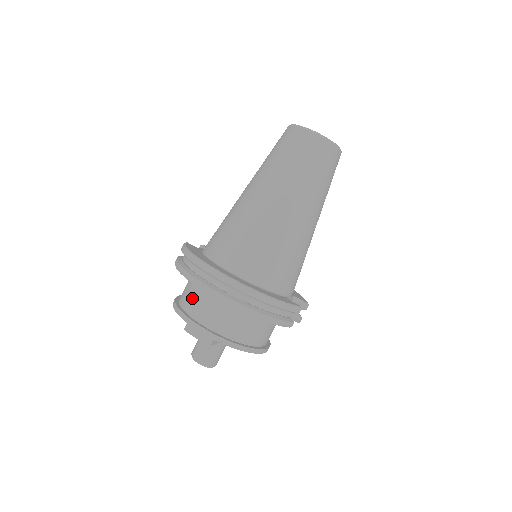
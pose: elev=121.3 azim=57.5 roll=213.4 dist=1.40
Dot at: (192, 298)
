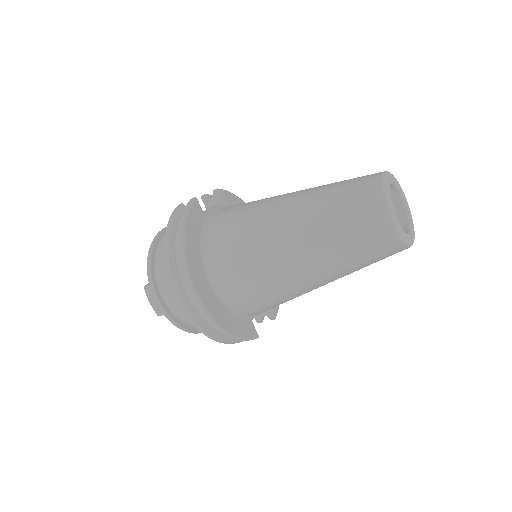
Dot at: occluded
